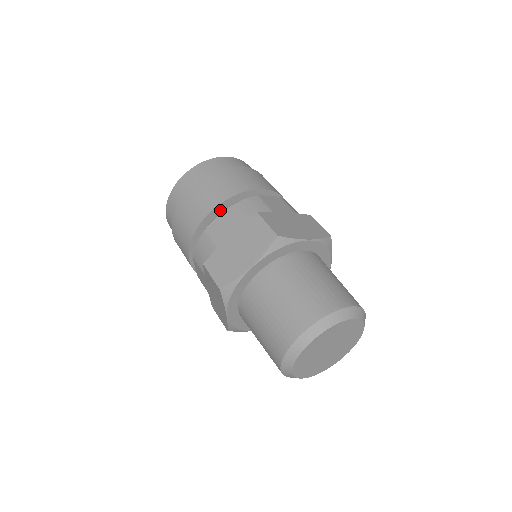
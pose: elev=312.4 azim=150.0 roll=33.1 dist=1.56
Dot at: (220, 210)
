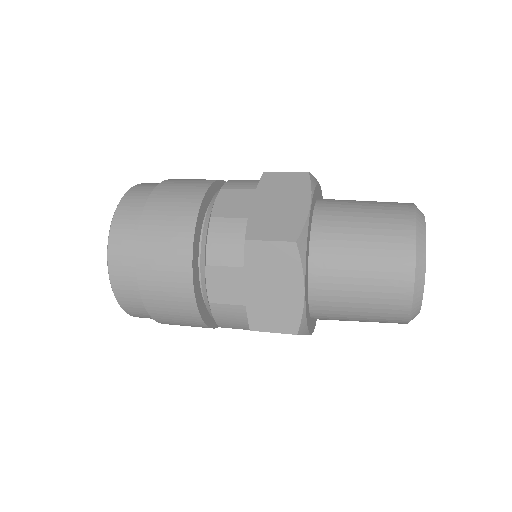
Dot at: (207, 201)
